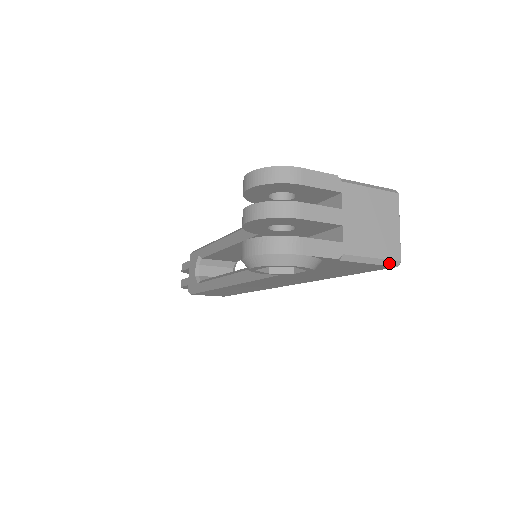
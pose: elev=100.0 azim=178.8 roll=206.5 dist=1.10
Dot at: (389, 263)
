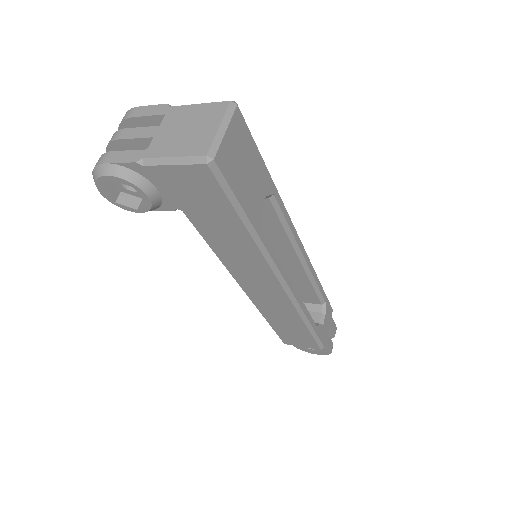
Dot at: (195, 161)
